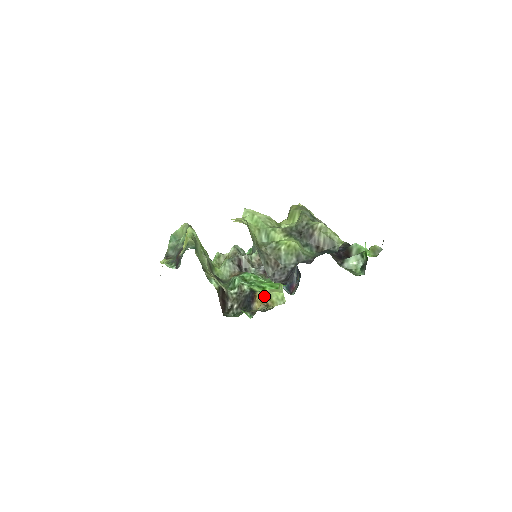
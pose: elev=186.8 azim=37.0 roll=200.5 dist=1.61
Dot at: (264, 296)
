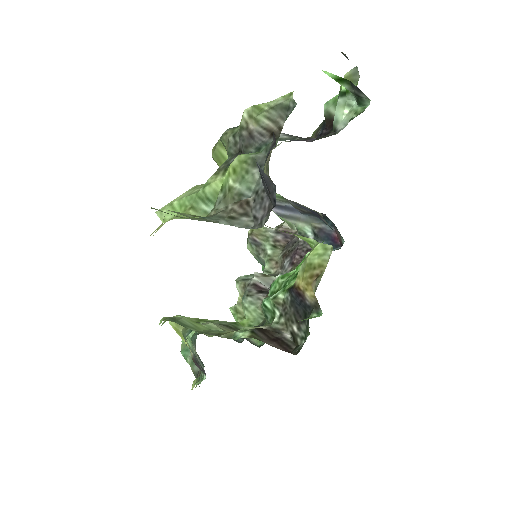
Dot at: (304, 274)
